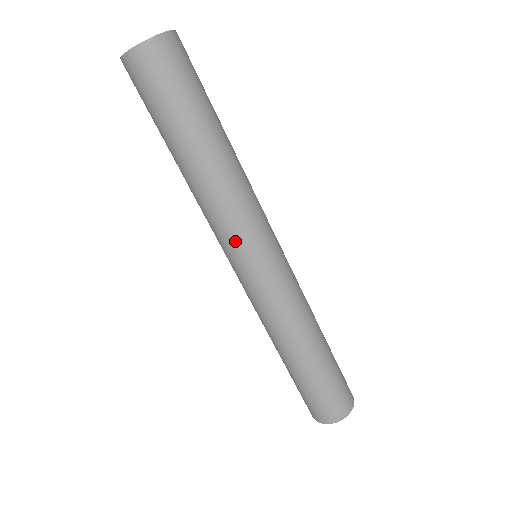
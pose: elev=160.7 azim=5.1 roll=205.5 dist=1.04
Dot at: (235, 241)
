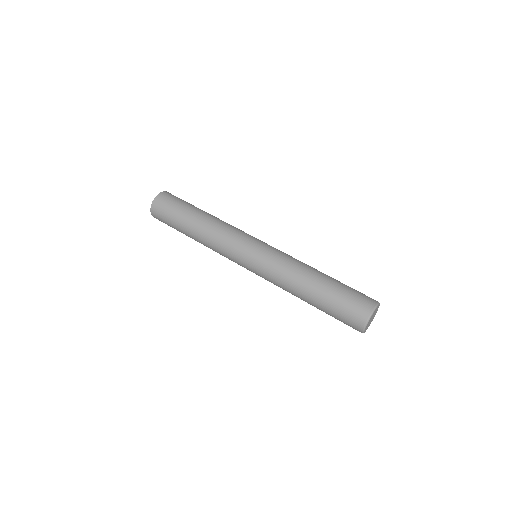
Dot at: (232, 251)
